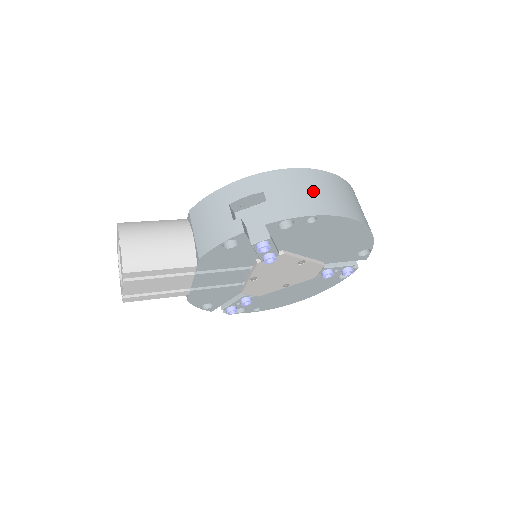
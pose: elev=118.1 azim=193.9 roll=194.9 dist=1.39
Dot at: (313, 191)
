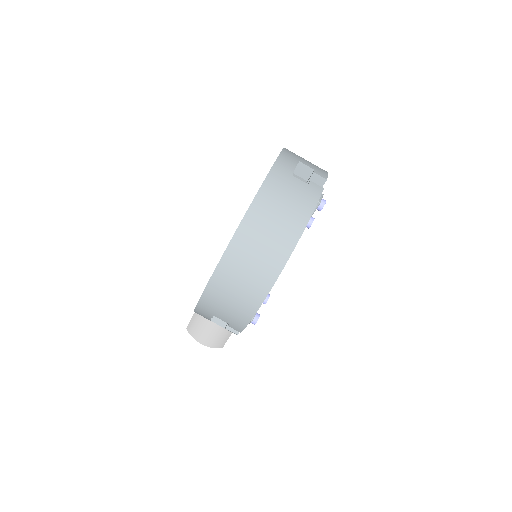
Dot at: (233, 296)
